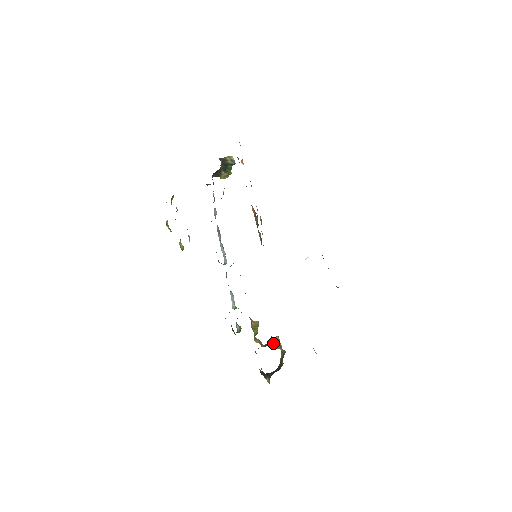
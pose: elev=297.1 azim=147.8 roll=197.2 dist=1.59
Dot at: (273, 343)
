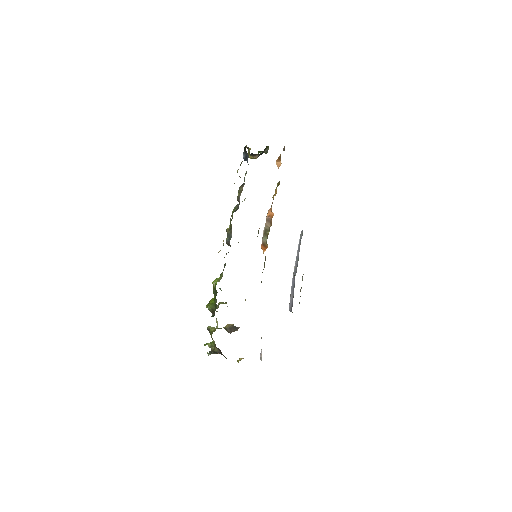
Dot at: occluded
